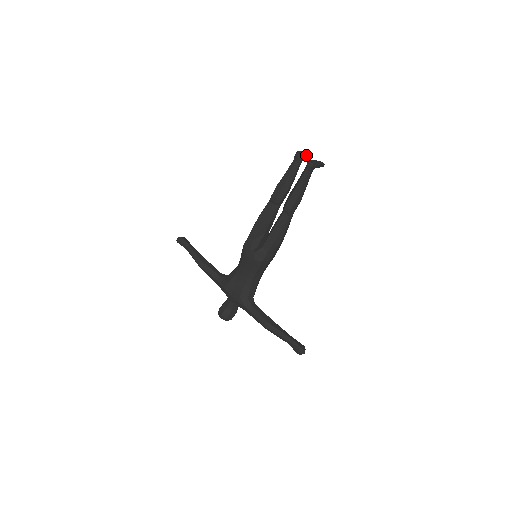
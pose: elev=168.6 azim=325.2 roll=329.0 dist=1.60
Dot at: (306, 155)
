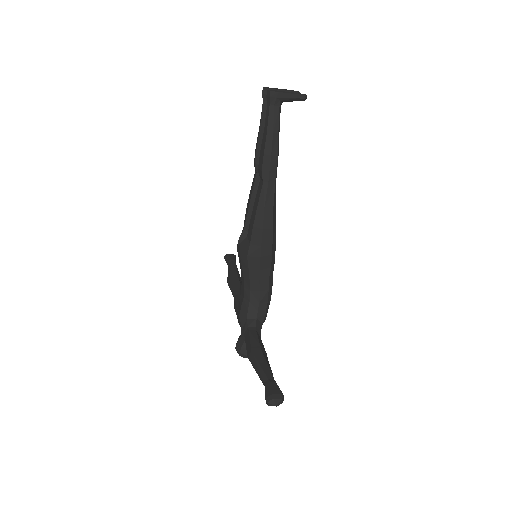
Dot at: (280, 89)
